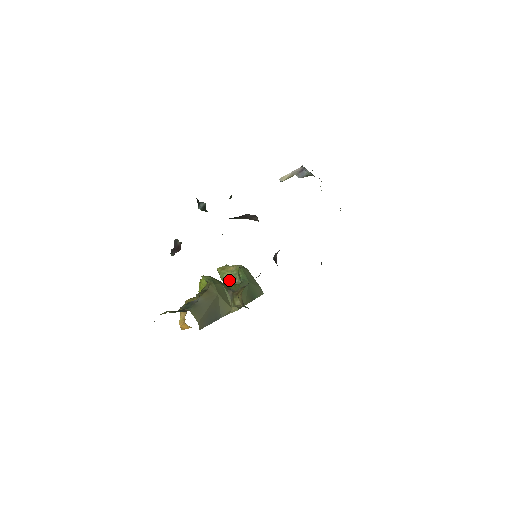
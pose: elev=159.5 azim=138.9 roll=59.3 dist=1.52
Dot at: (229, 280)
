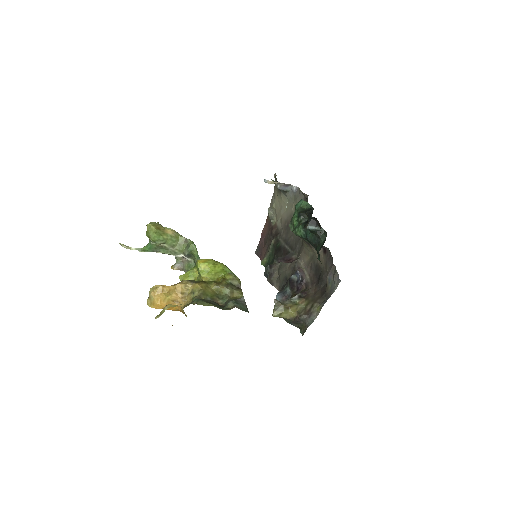
Dot at: (162, 244)
